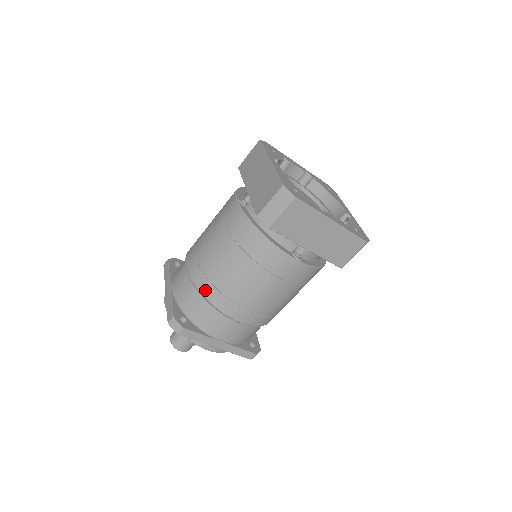
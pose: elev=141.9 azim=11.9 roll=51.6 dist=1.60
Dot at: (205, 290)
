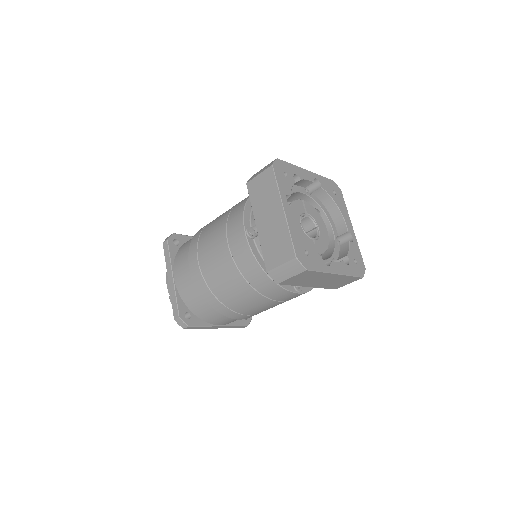
Dot at: (209, 300)
